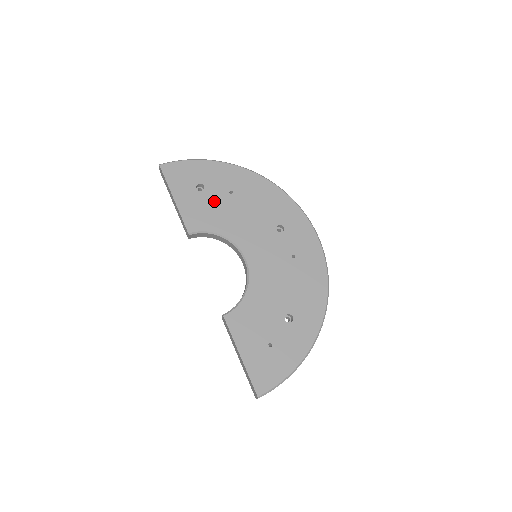
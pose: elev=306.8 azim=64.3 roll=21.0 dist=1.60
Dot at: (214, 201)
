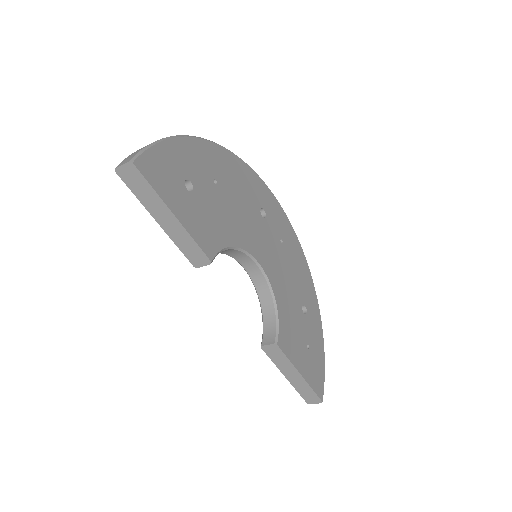
Dot at: (209, 201)
